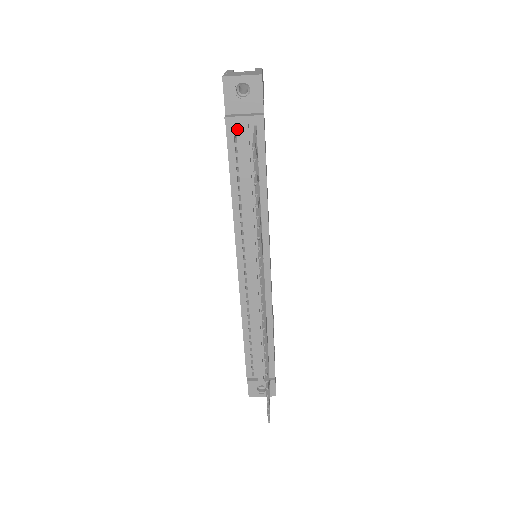
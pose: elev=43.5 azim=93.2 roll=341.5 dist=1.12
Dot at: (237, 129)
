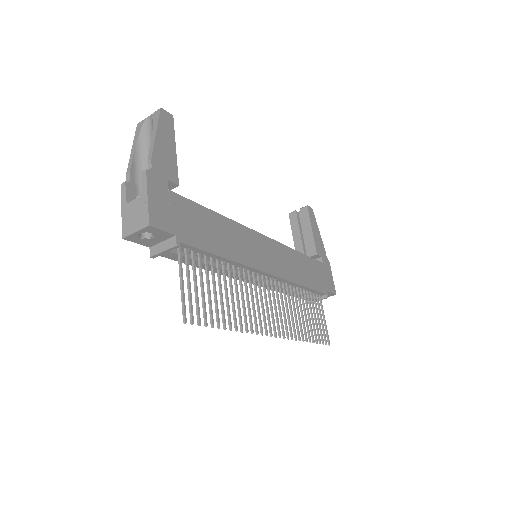
Dot at: occluded
